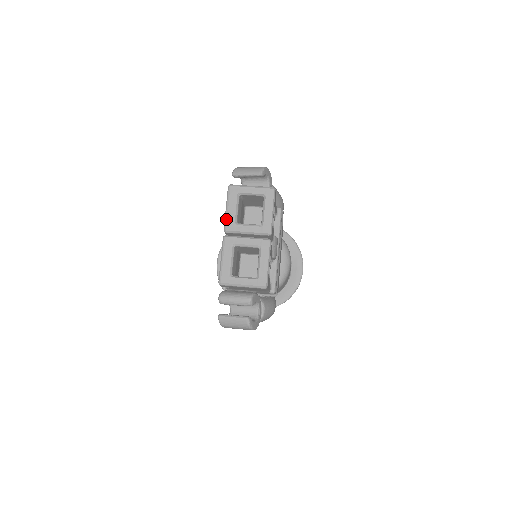
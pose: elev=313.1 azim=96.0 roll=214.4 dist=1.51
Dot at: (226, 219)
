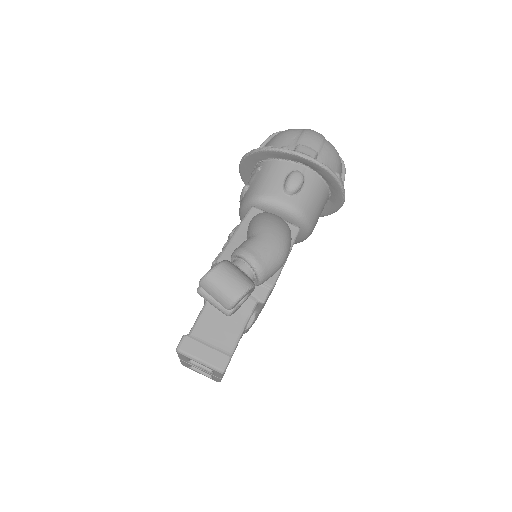
Dot at: (179, 357)
